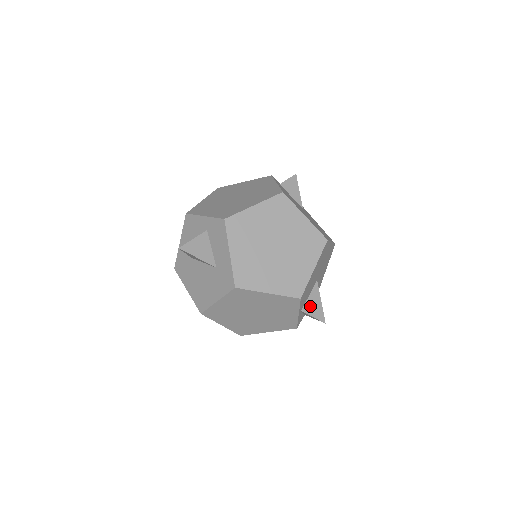
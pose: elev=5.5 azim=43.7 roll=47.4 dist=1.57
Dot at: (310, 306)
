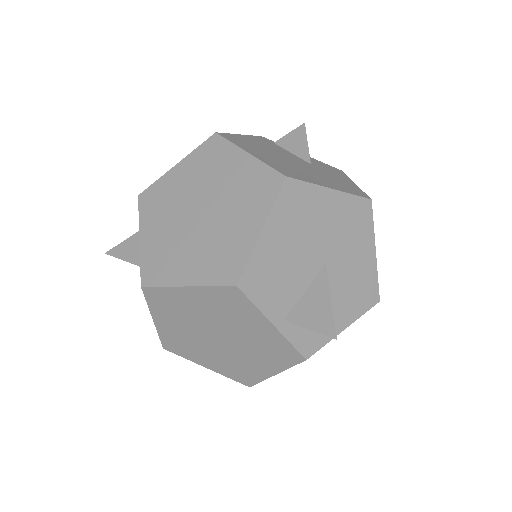
Dot at: (304, 310)
